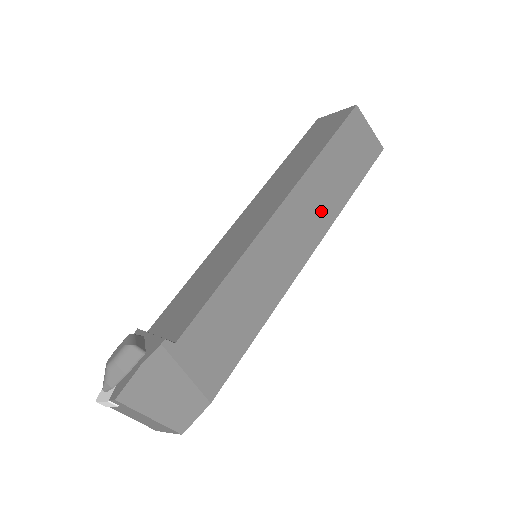
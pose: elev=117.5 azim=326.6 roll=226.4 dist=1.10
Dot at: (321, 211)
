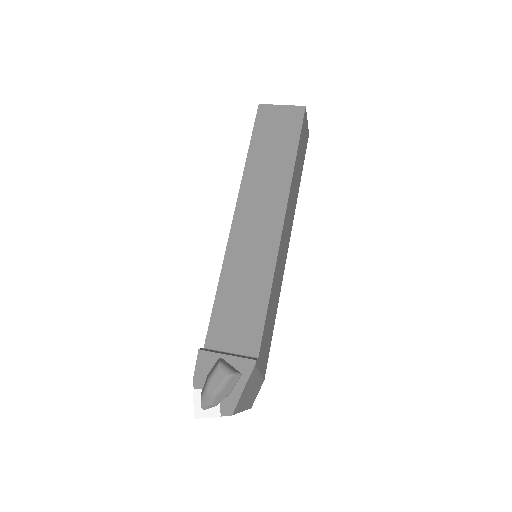
Dot at: (293, 208)
